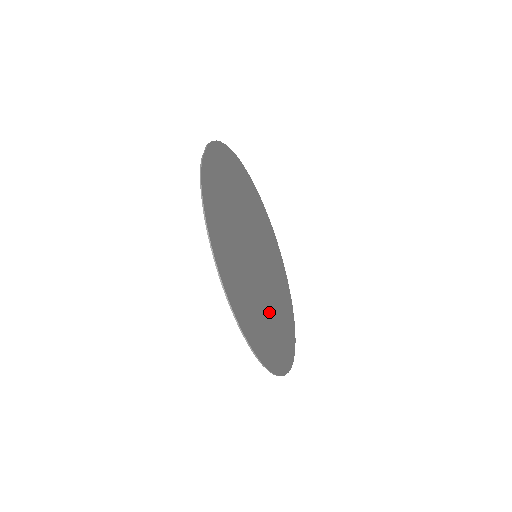
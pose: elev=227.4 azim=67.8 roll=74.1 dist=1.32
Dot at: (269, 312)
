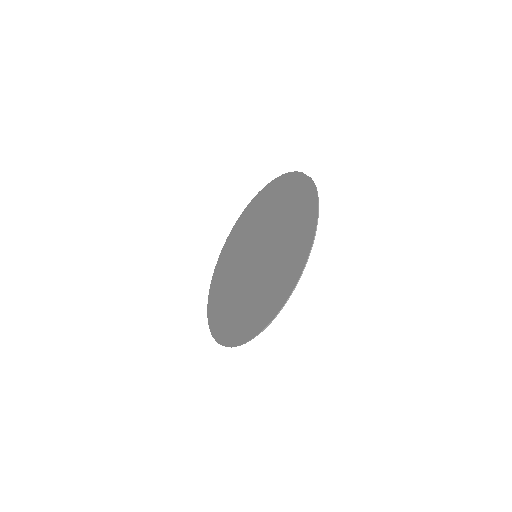
Dot at: (249, 297)
